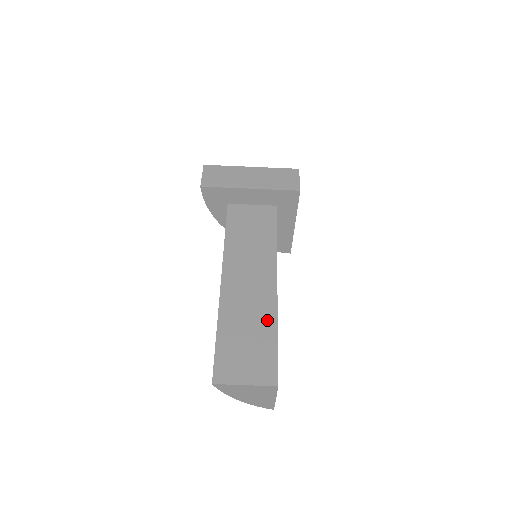
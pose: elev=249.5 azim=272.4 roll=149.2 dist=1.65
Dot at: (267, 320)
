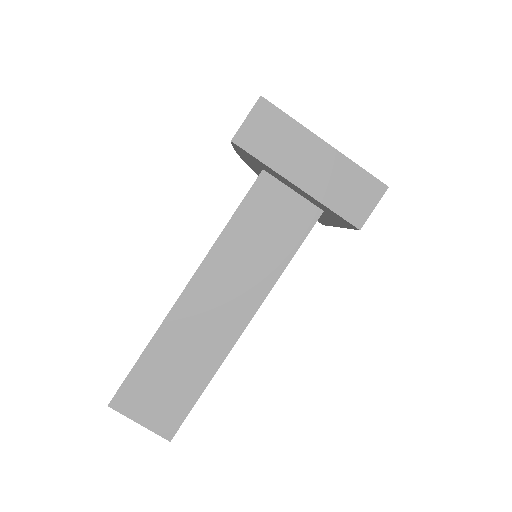
Dot at: (204, 368)
